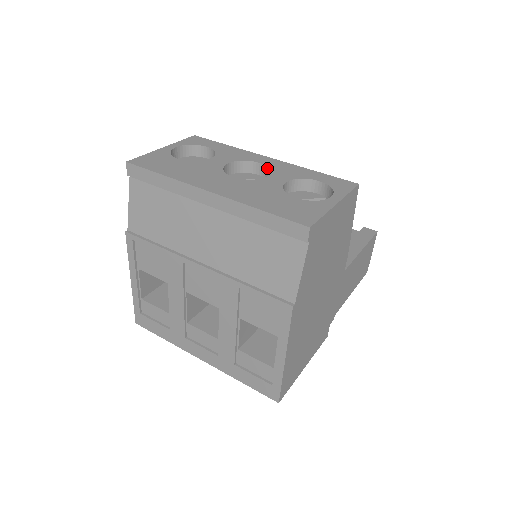
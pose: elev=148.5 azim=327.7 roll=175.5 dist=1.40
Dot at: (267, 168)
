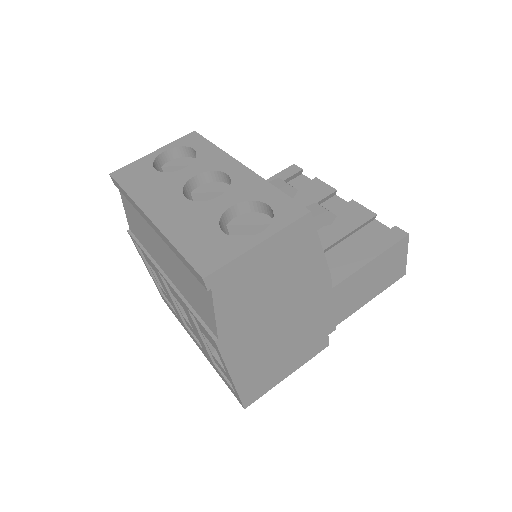
Dot at: (231, 182)
